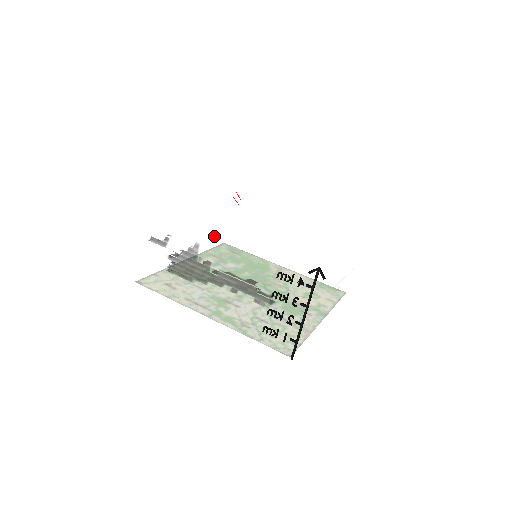
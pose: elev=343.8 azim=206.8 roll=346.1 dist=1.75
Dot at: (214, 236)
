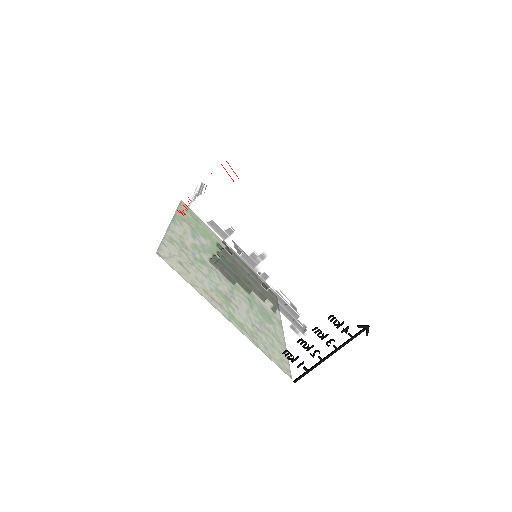
Dot at: (253, 236)
